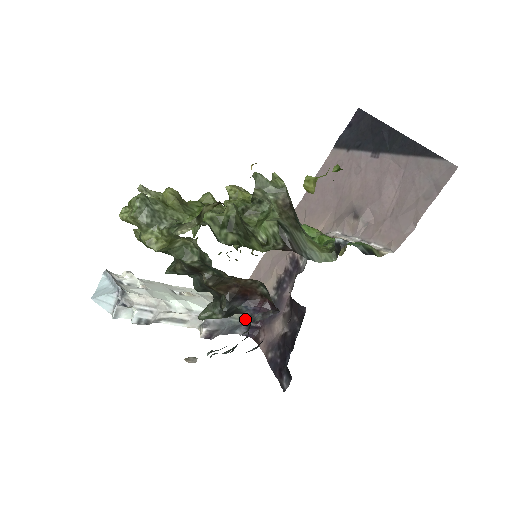
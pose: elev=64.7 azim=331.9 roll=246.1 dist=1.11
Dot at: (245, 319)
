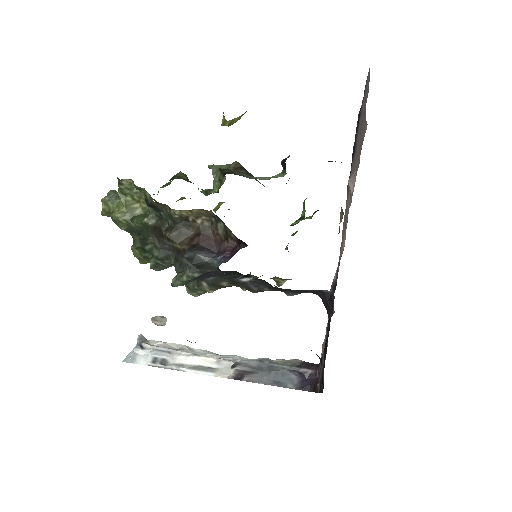
Dot at: (293, 365)
